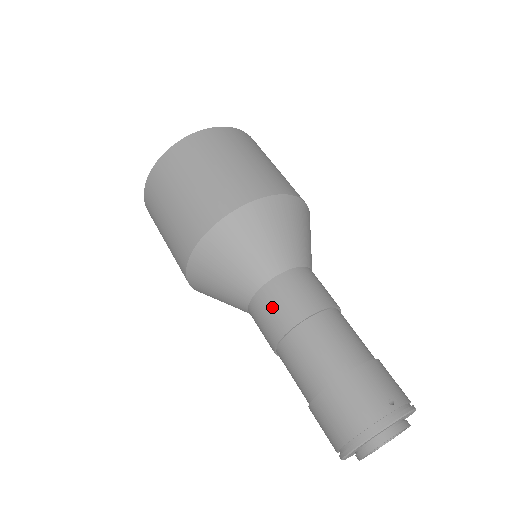
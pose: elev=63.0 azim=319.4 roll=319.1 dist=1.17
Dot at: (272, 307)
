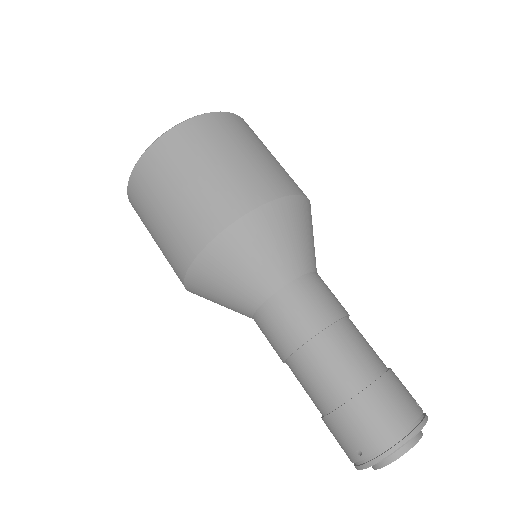
Dot at: (306, 302)
